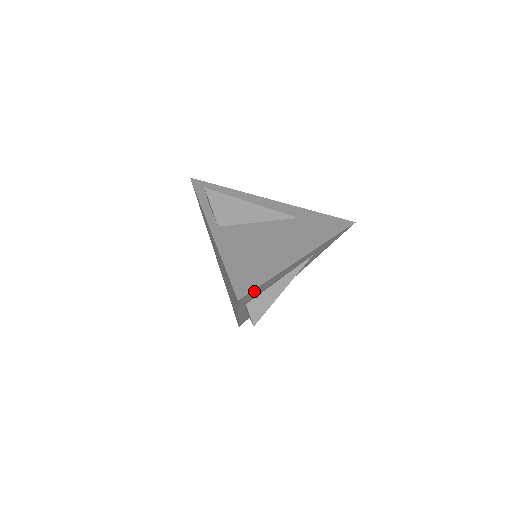
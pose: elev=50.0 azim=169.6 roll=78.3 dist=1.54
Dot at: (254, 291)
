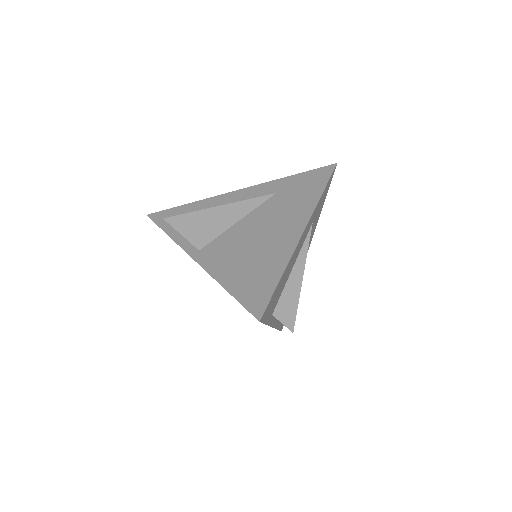
Dot at: (271, 299)
